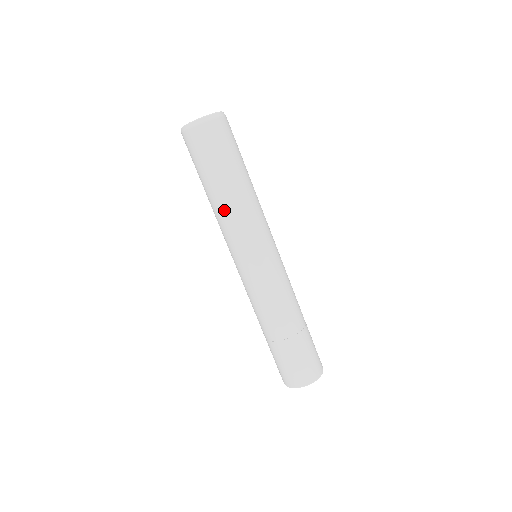
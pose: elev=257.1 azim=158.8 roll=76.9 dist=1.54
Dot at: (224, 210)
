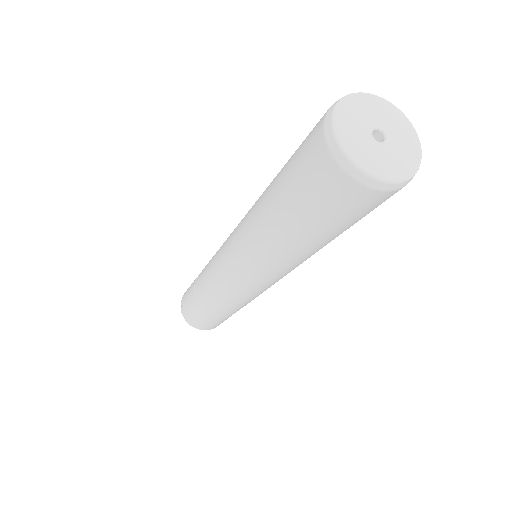
Dot at: (308, 257)
